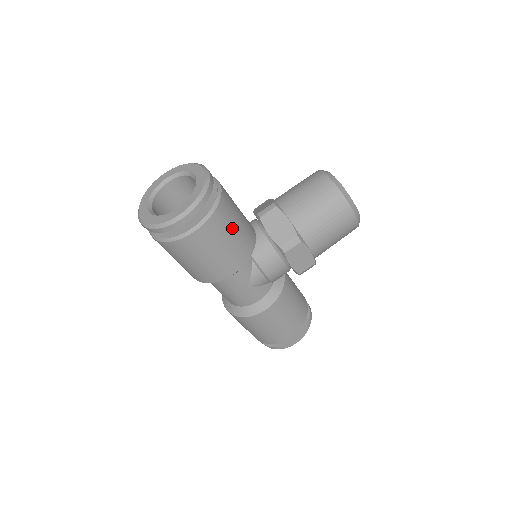
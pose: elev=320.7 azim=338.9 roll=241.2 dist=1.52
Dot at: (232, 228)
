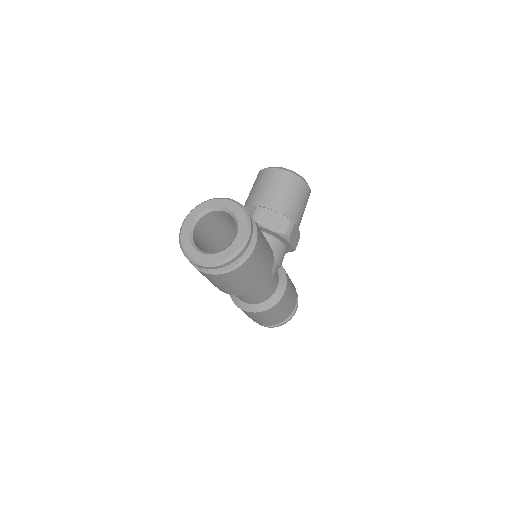
Dot at: (262, 235)
